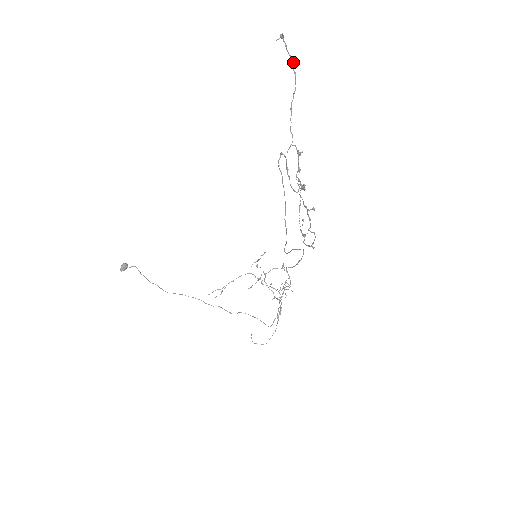
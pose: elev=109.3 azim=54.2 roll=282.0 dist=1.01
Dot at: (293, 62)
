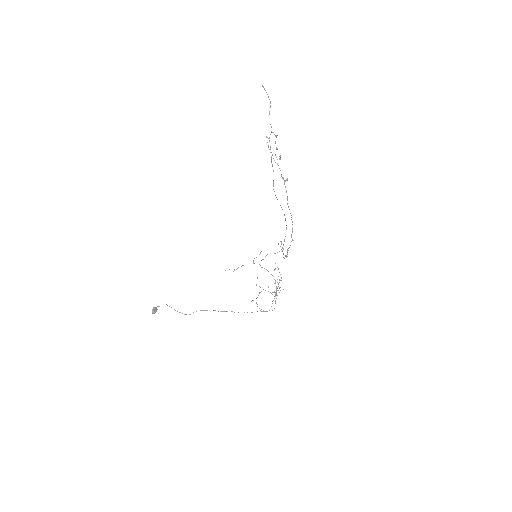
Dot at: (268, 96)
